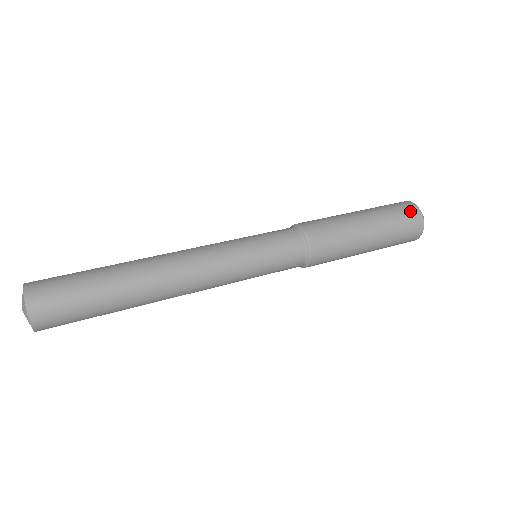
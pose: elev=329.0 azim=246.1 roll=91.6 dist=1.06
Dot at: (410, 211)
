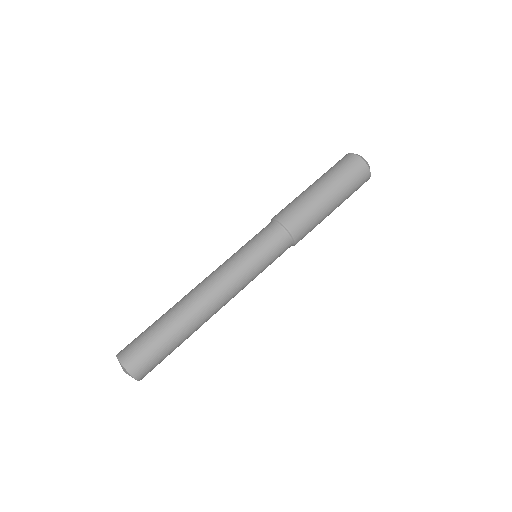
Dot at: (356, 165)
